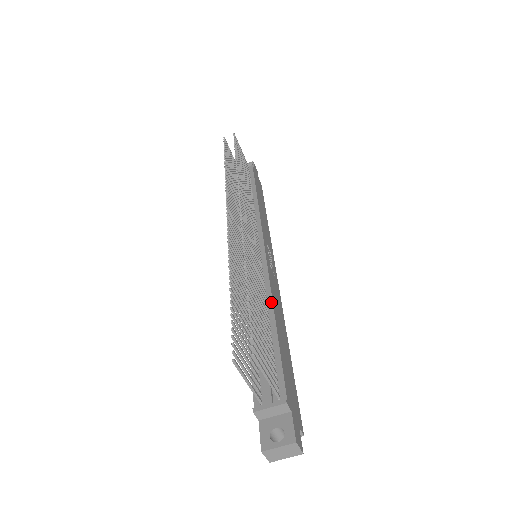
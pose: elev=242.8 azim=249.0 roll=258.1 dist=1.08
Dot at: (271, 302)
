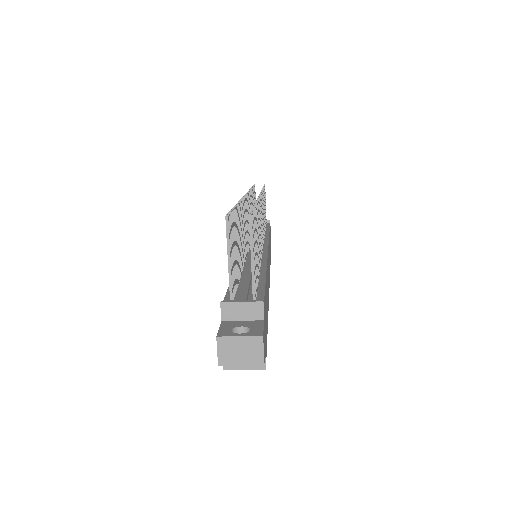
Dot at: (265, 266)
